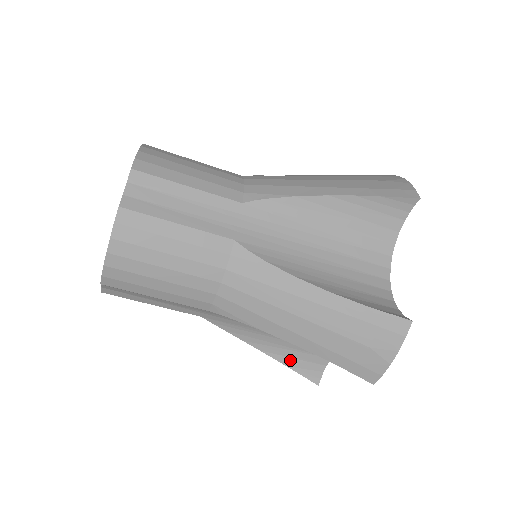
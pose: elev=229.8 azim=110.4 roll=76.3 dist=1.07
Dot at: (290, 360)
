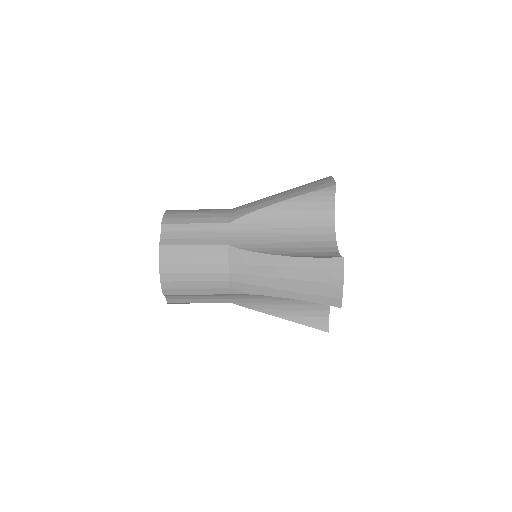
Dot at: (302, 319)
